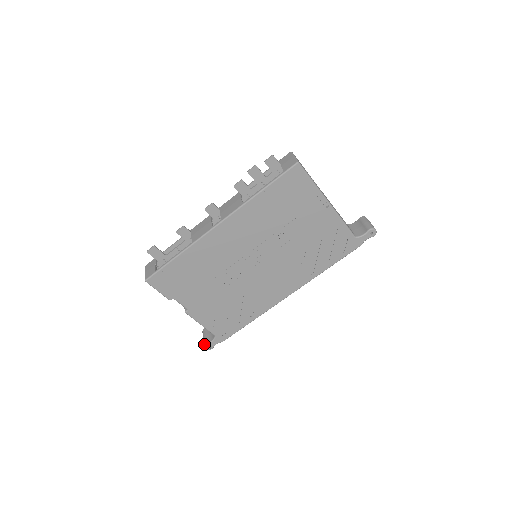
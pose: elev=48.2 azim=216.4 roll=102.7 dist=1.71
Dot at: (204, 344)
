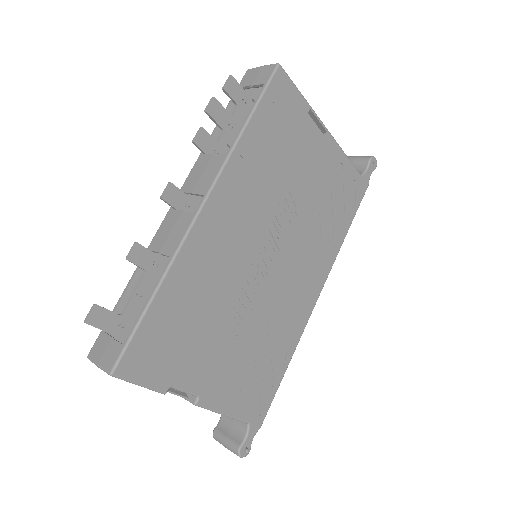
Dot at: (236, 450)
